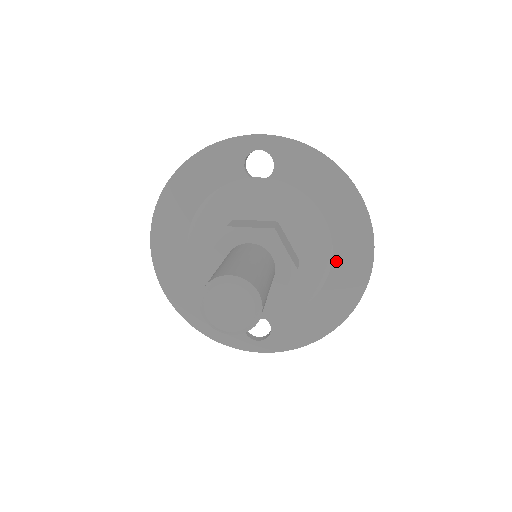
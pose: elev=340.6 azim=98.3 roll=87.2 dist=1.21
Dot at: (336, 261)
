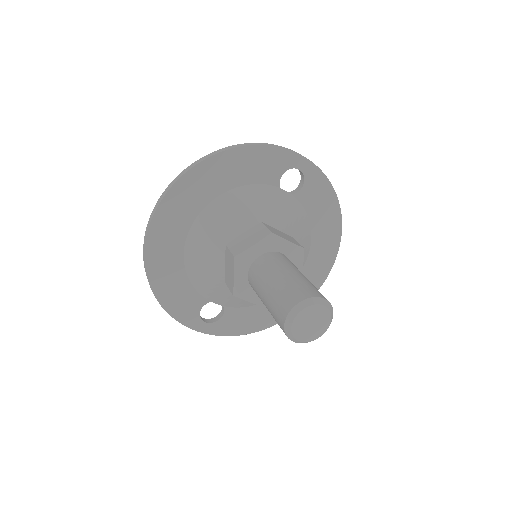
Dot at: occluded
